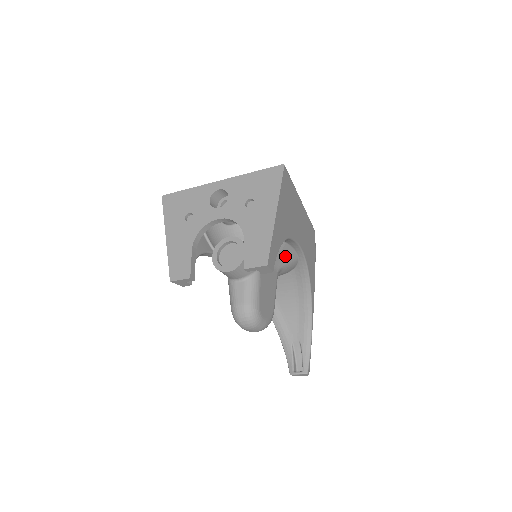
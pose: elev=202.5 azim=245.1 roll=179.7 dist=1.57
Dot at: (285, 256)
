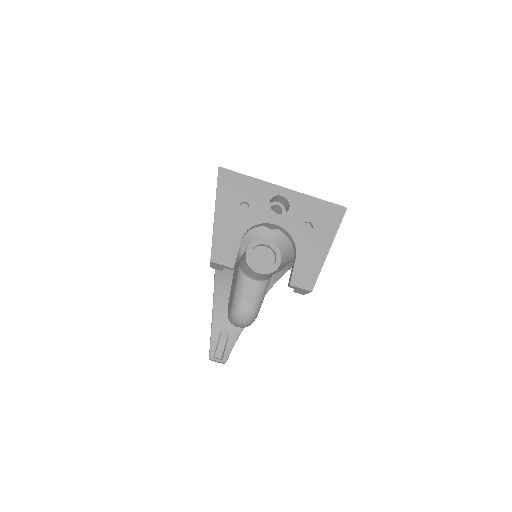
Dot at: (280, 268)
